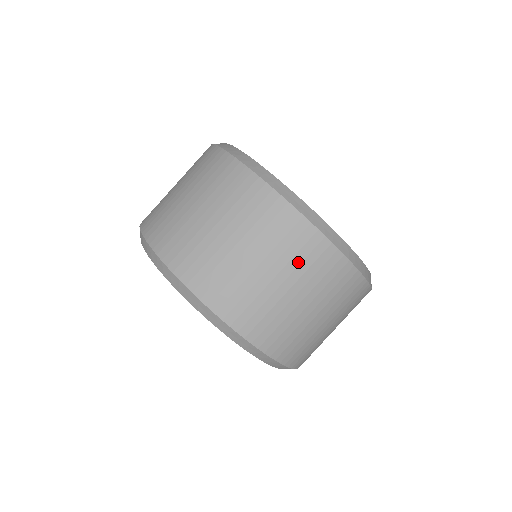
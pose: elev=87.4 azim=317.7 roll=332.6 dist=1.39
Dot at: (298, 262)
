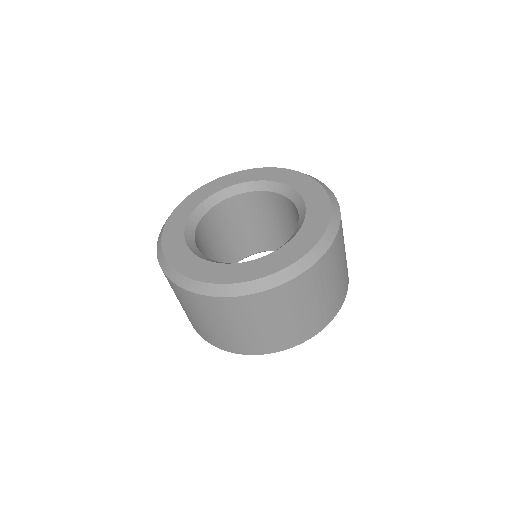
Dot at: (335, 263)
